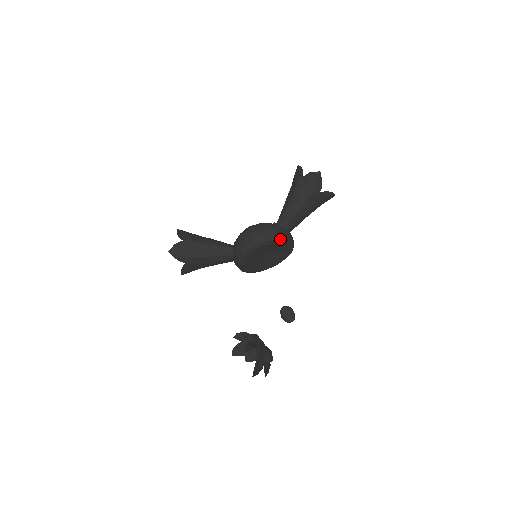
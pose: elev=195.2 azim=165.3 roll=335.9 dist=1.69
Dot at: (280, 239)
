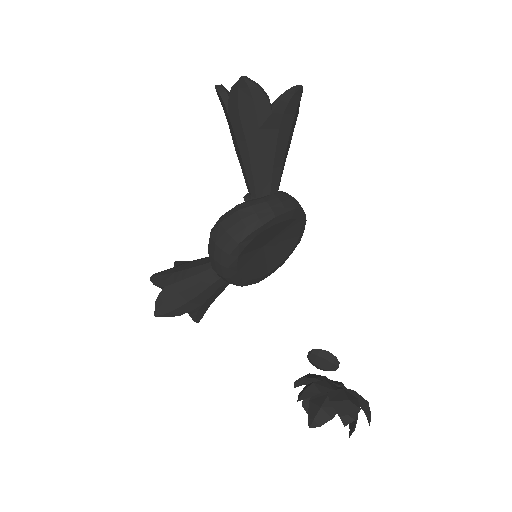
Dot at: (259, 224)
